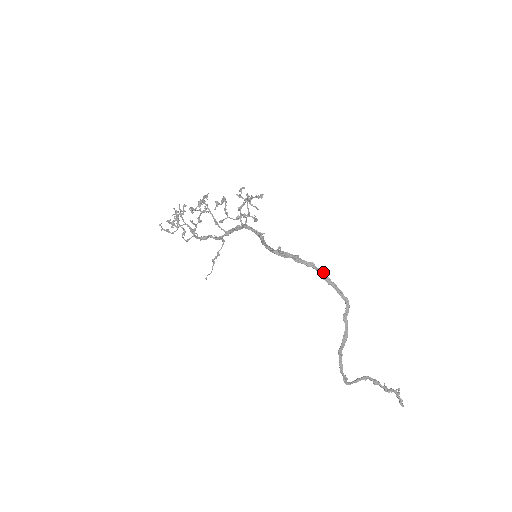
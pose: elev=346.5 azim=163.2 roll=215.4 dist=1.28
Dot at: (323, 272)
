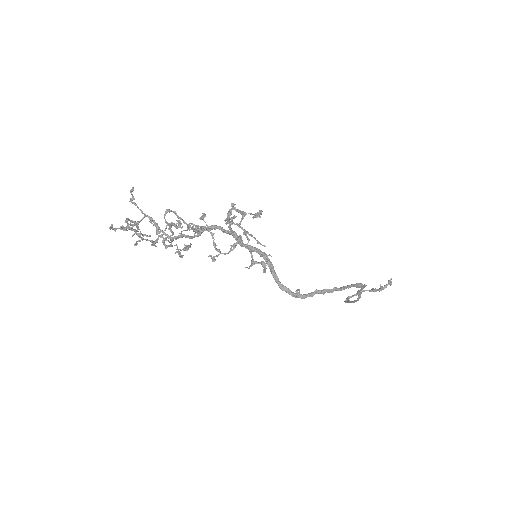
Dot at: (345, 287)
